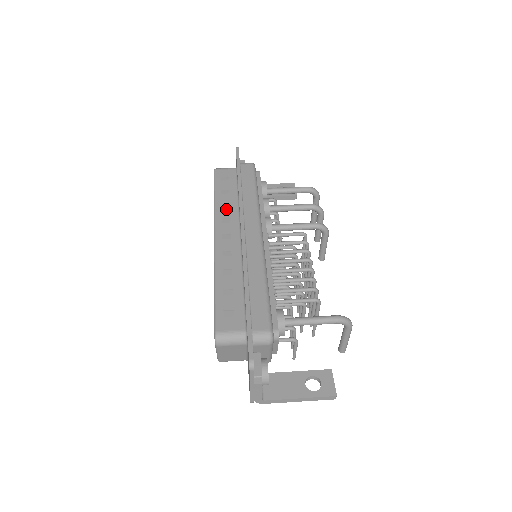
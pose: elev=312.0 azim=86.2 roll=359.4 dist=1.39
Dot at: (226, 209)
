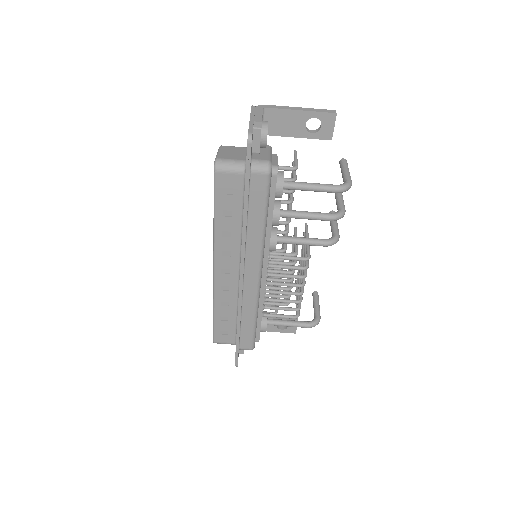
Dot at: (227, 240)
